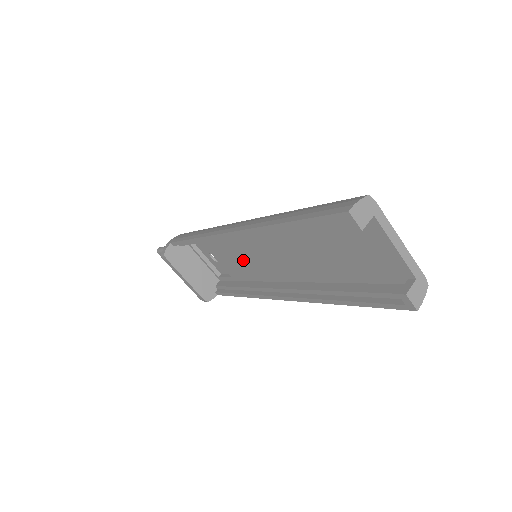
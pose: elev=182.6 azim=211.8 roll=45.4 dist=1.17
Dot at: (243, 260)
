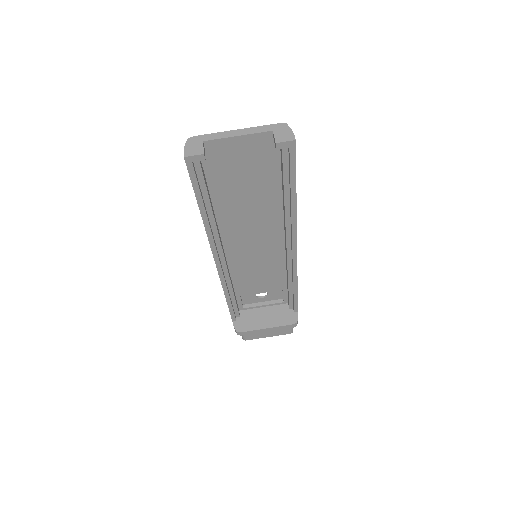
Dot at: (260, 269)
